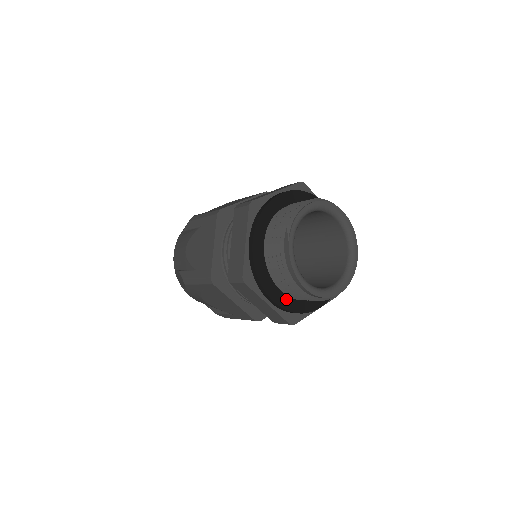
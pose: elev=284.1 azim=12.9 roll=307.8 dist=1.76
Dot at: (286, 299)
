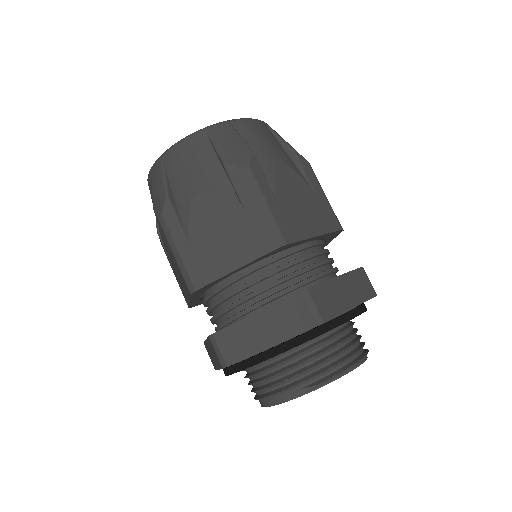
Dot at: occluded
